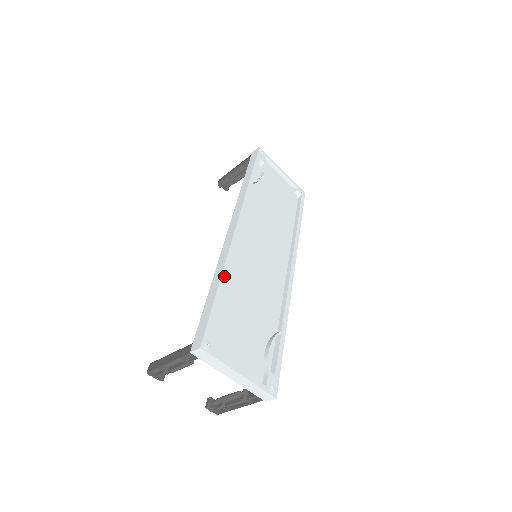
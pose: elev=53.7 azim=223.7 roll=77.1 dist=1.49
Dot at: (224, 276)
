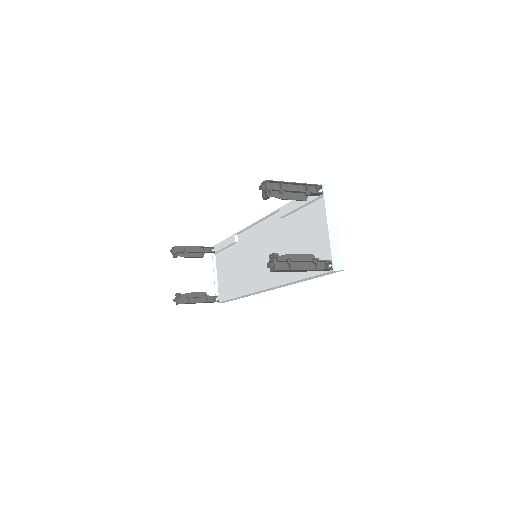
Dot at: occluded
